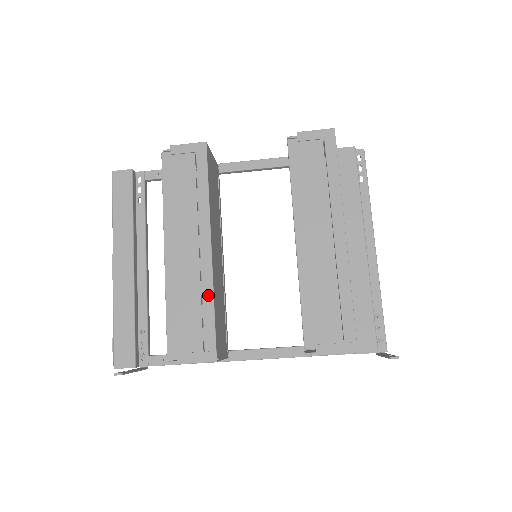
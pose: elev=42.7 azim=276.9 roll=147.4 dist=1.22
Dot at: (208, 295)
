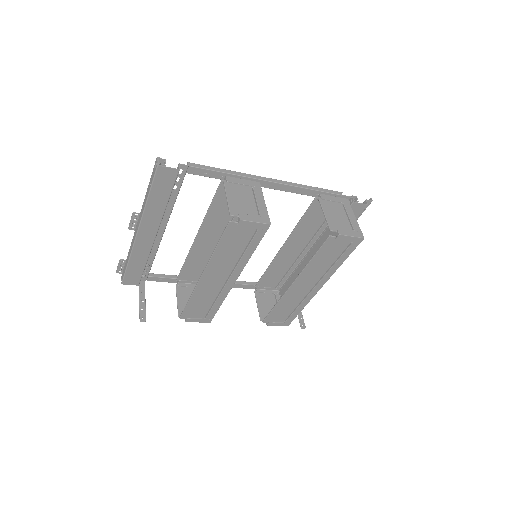
Dot at: (221, 300)
